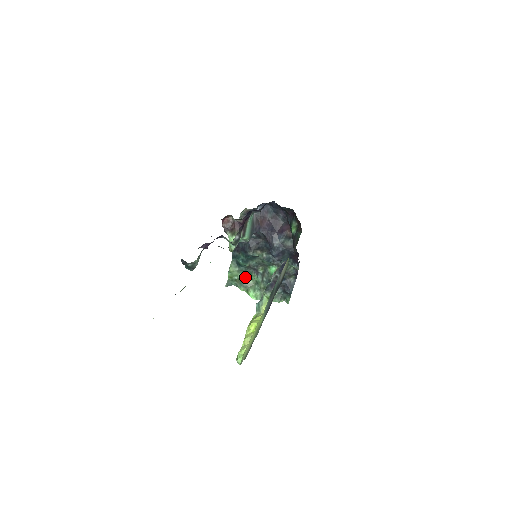
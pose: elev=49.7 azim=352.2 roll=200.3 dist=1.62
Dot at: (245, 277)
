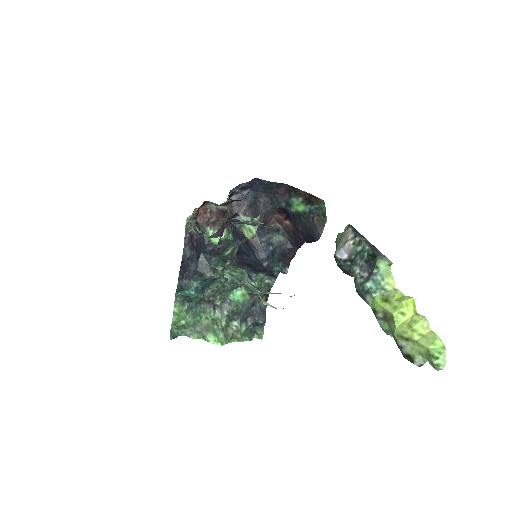
Dot at: (196, 318)
